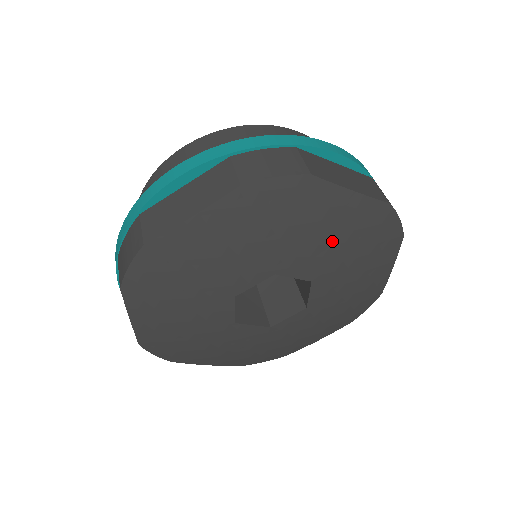
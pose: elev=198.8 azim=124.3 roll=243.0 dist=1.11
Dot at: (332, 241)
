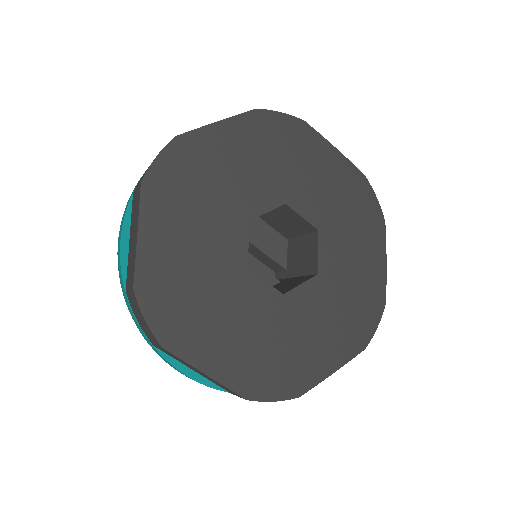
Dot at: (329, 188)
